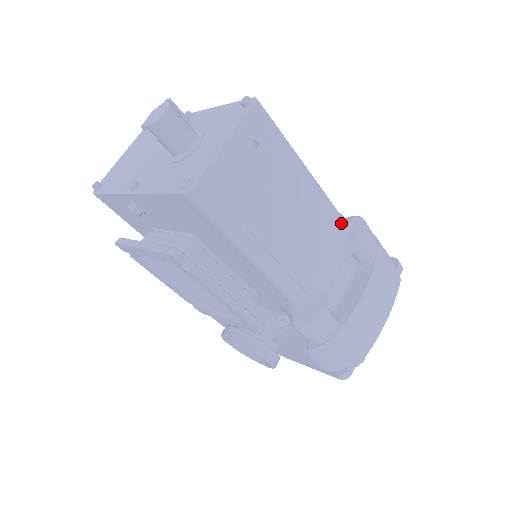
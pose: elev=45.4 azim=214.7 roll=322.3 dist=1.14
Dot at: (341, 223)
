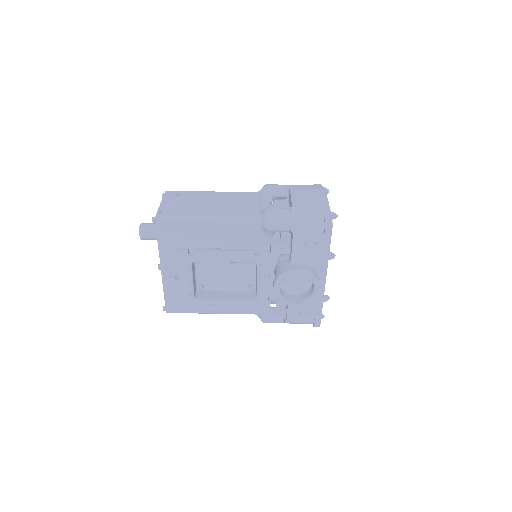
Dot at: occluded
